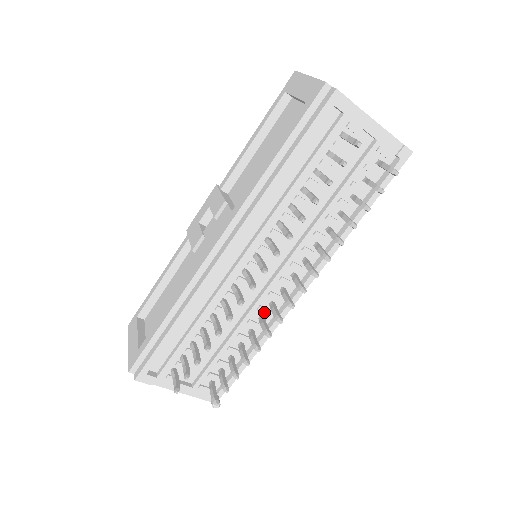
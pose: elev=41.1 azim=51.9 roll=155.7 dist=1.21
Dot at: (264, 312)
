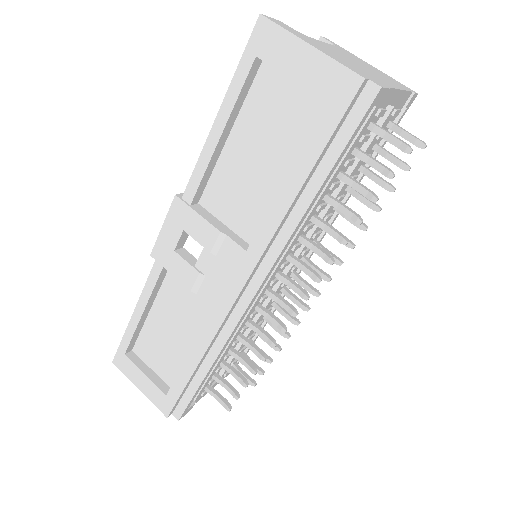
Dot at: occluded
